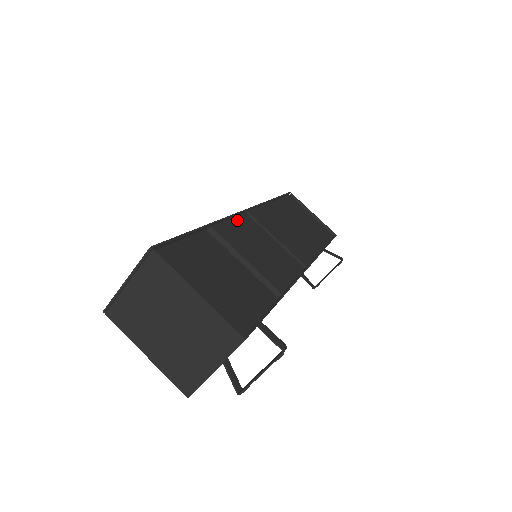
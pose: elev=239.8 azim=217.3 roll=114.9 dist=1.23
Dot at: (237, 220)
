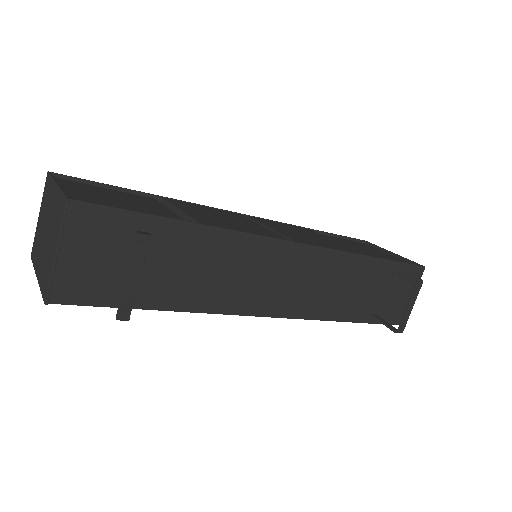
Dot at: (216, 210)
